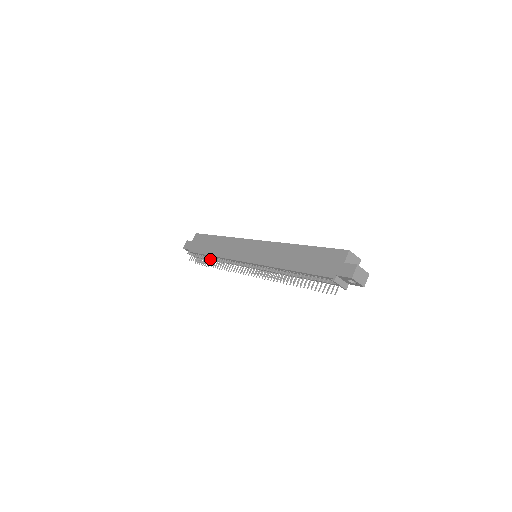
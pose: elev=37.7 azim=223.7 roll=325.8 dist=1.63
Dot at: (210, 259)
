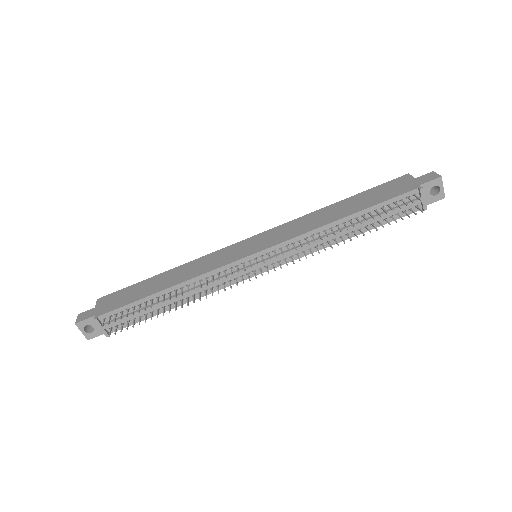
Dot at: (156, 303)
